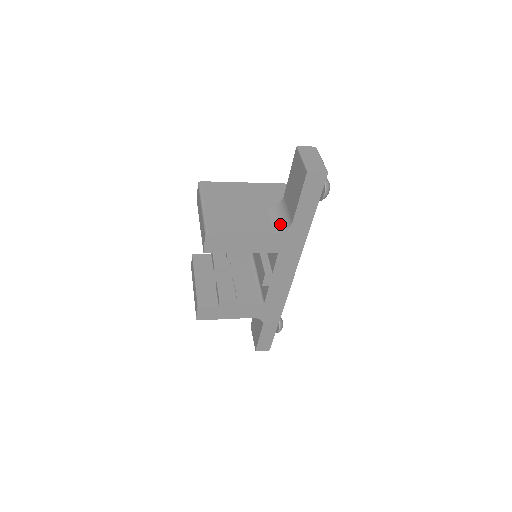
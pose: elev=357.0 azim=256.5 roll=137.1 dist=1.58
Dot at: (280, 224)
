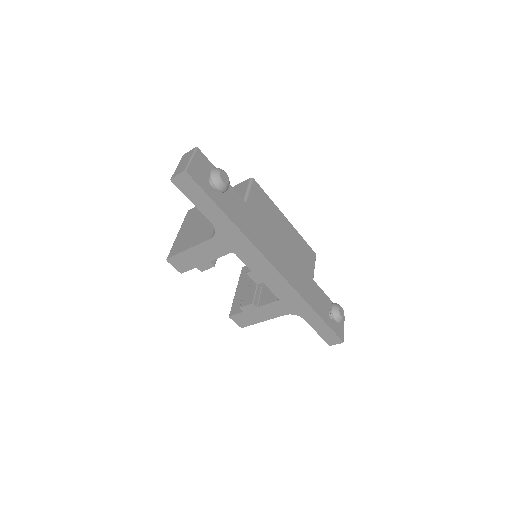
Dot at: occluded
